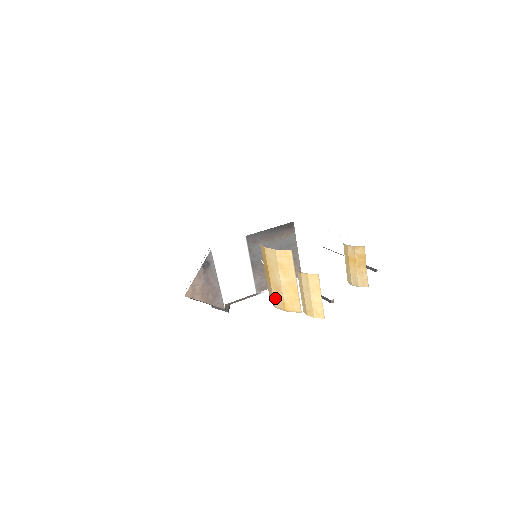
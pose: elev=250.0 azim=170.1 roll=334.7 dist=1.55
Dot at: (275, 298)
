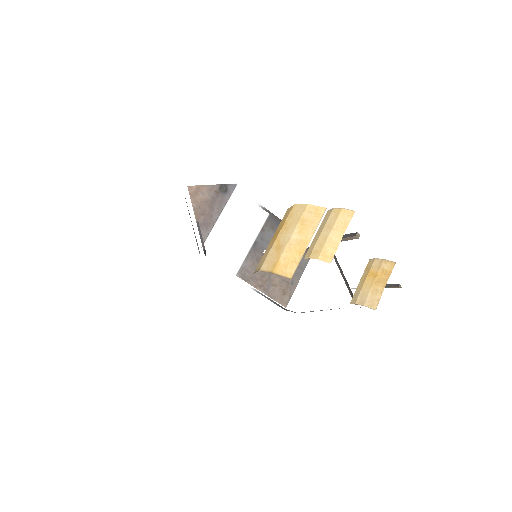
Dot at: (268, 259)
